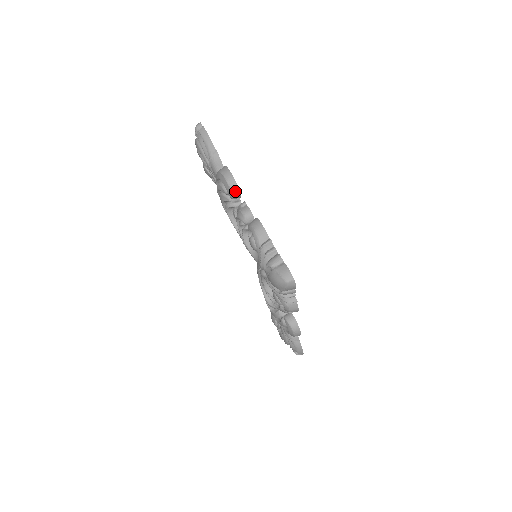
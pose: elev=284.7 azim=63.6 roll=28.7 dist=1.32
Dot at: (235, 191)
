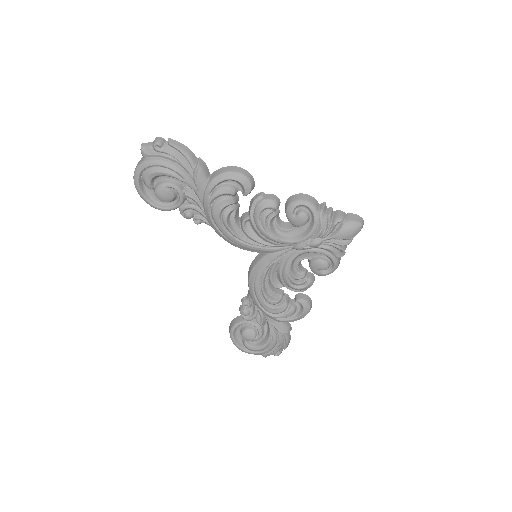
Dot at: (253, 184)
